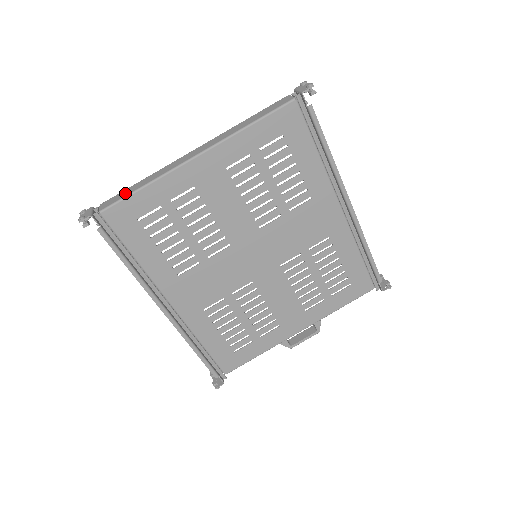
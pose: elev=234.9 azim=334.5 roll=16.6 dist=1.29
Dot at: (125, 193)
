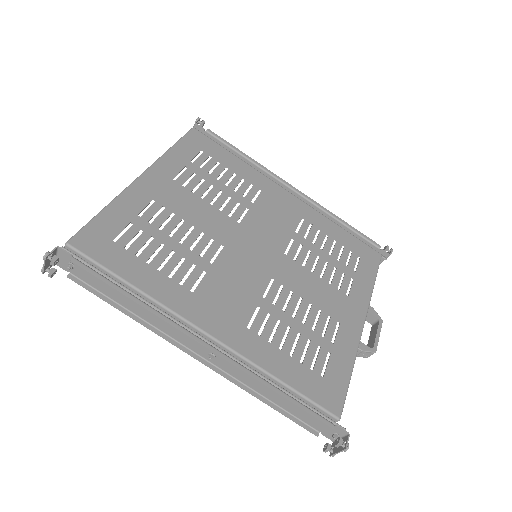
Dot at: occluded
